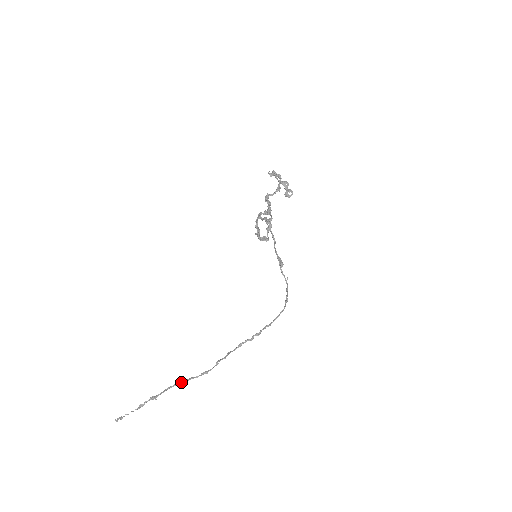
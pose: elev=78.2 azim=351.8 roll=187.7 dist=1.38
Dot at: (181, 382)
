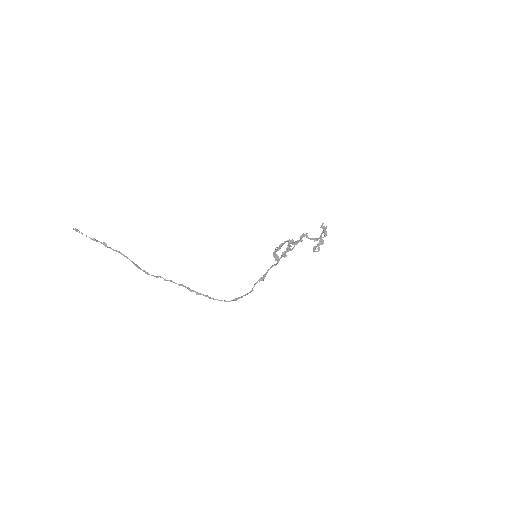
Dot at: occluded
